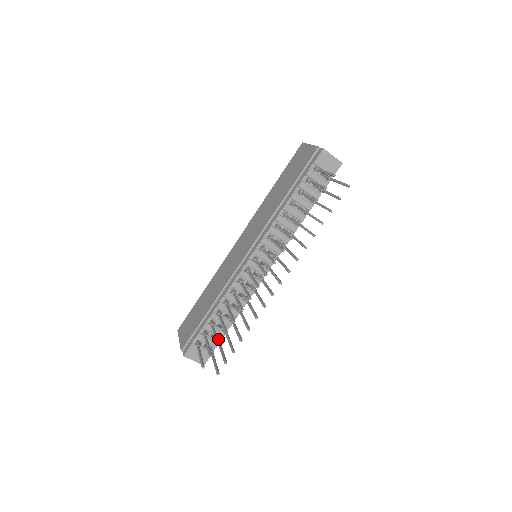
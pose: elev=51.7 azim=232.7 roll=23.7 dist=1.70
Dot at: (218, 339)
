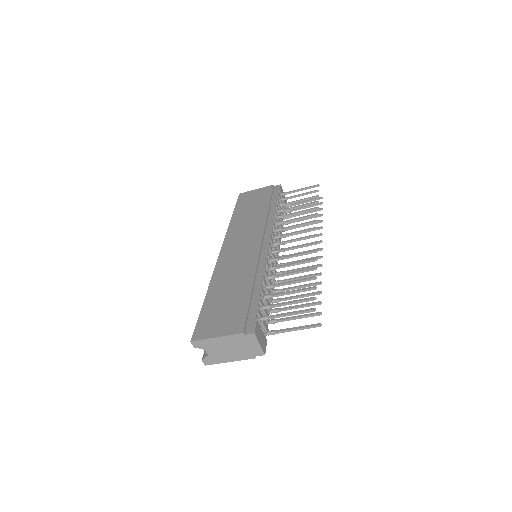
Dot at: (305, 289)
